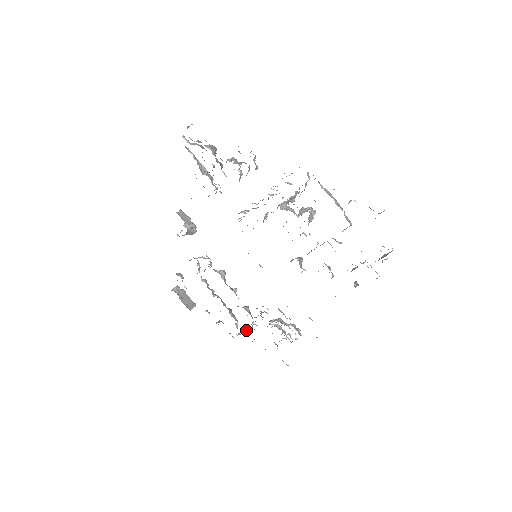
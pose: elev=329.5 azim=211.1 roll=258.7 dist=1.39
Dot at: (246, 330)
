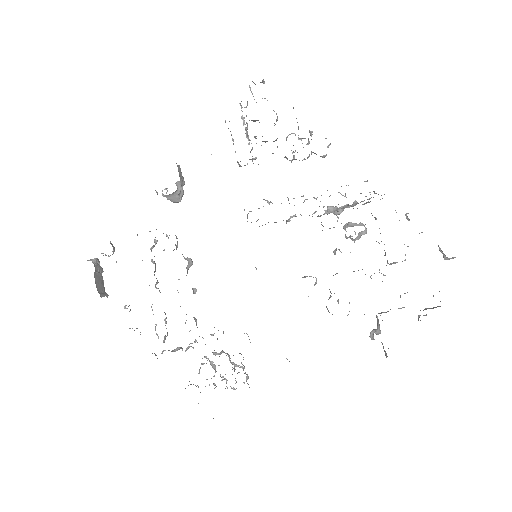
Dot at: (175, 350)
